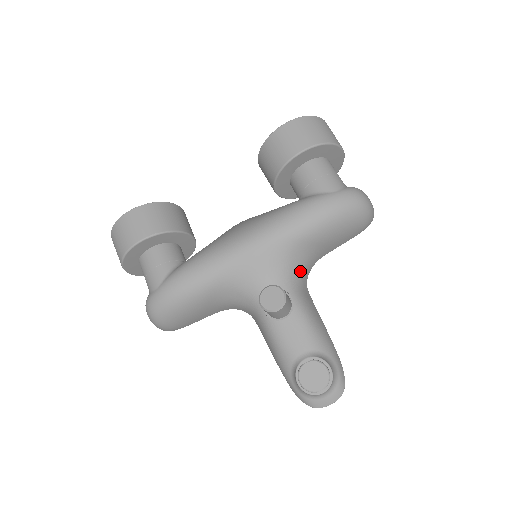
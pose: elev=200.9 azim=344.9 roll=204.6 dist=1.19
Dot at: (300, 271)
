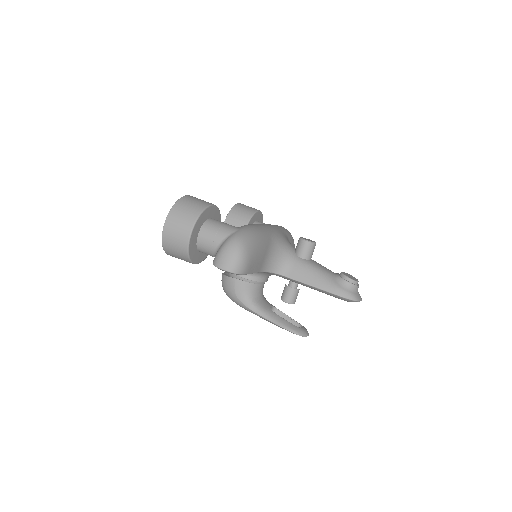
Dot at: occluded
